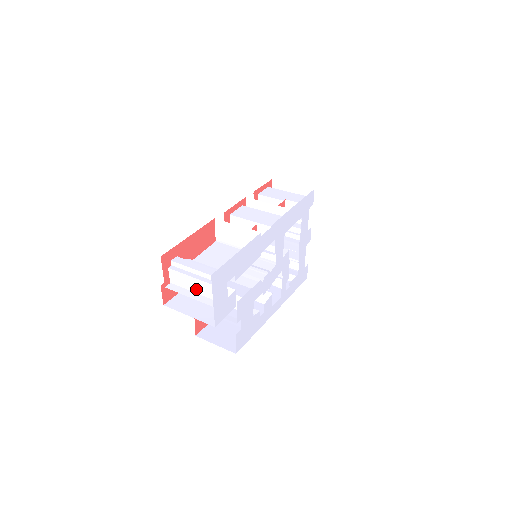
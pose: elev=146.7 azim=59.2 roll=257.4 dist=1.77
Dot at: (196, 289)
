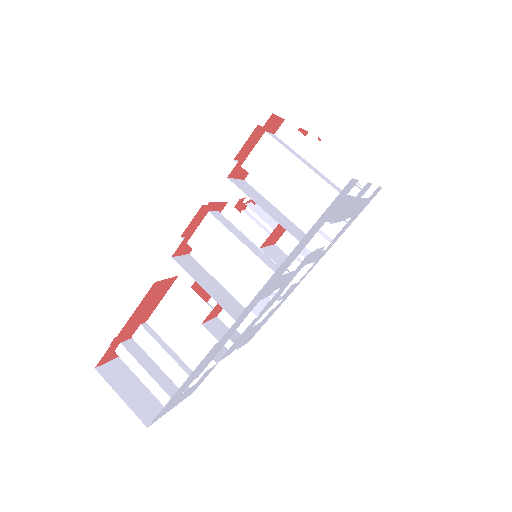
Dot at: occluded
